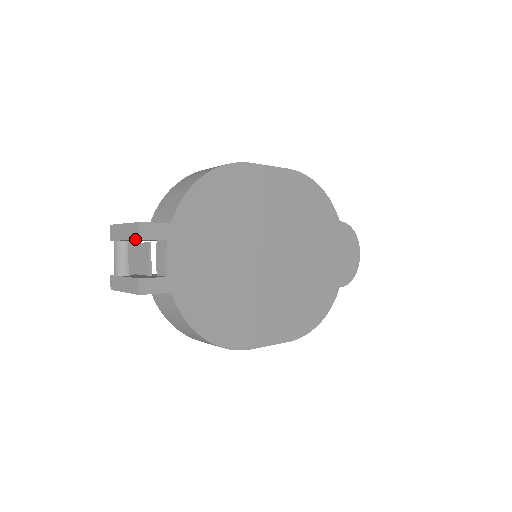
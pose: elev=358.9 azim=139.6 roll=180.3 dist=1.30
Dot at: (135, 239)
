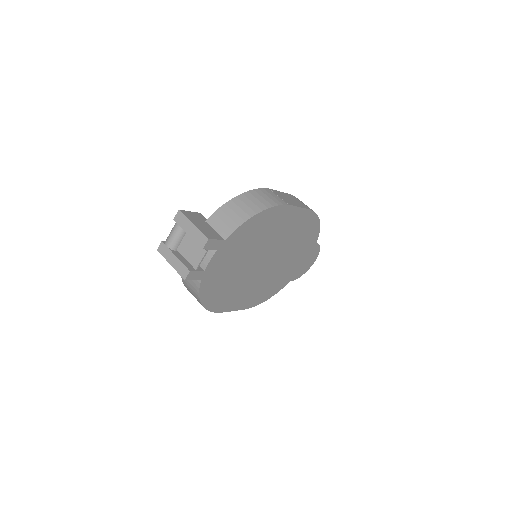
Dot at: (199, 245)
